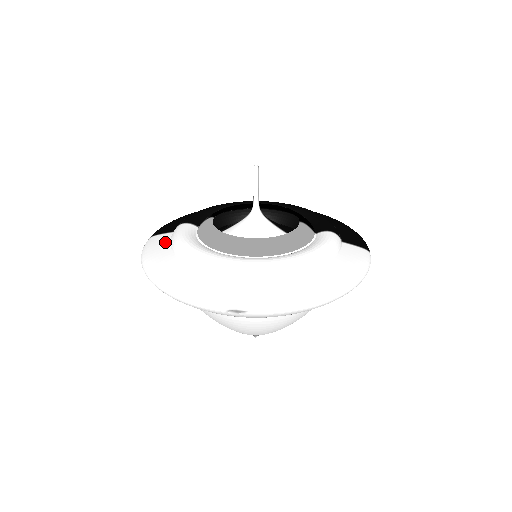
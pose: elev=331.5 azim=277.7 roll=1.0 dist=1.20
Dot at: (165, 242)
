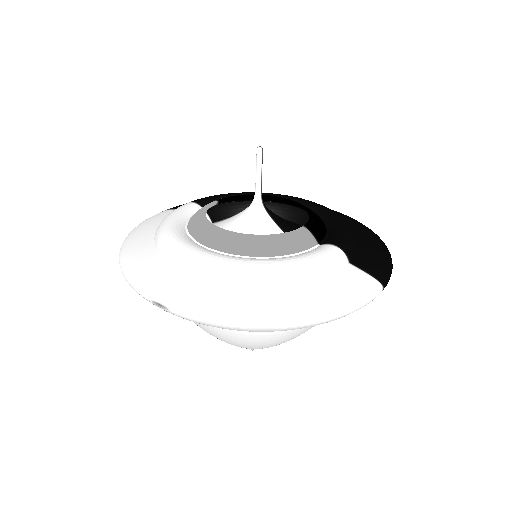
Dot at: (164, 217)
